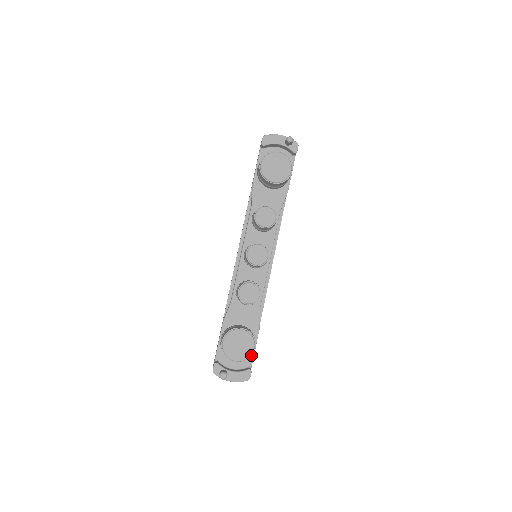
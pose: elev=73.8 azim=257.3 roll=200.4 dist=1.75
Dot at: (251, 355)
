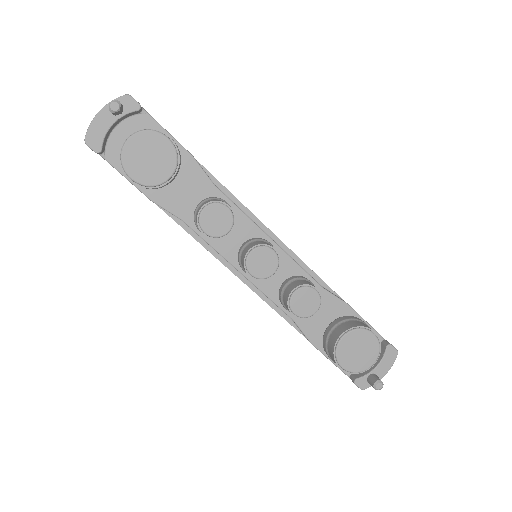
Dot at: (378, 342)
